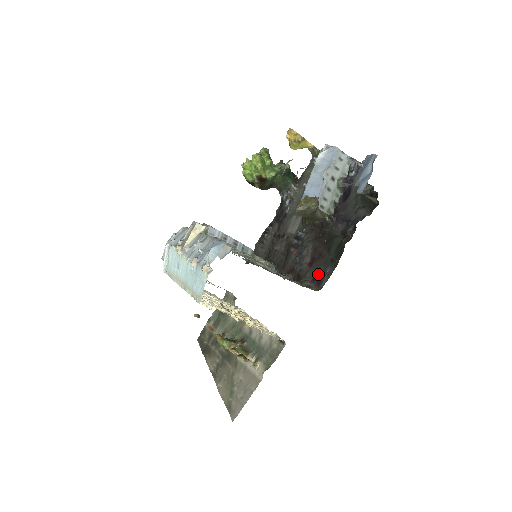
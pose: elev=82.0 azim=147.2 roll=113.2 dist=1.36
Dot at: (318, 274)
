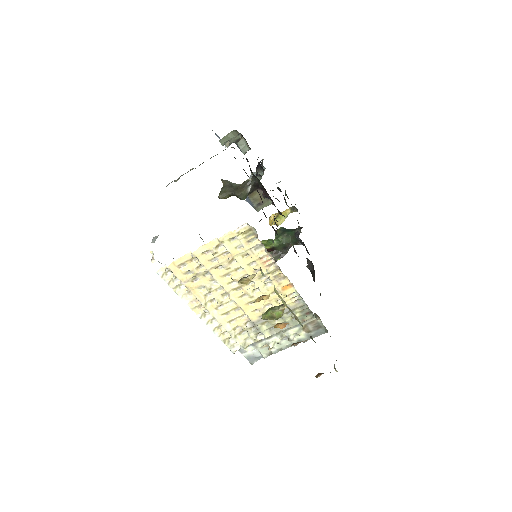
Dot at: occluded
